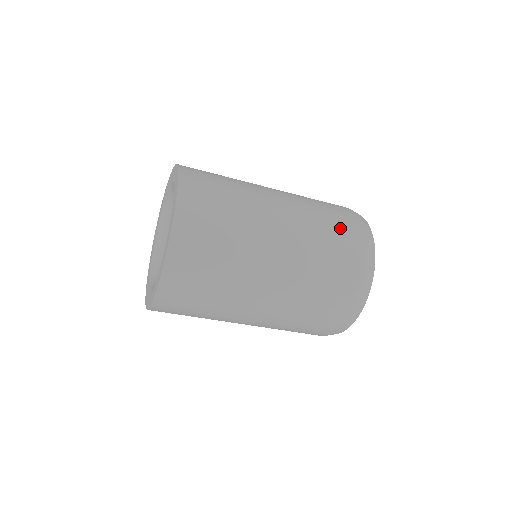
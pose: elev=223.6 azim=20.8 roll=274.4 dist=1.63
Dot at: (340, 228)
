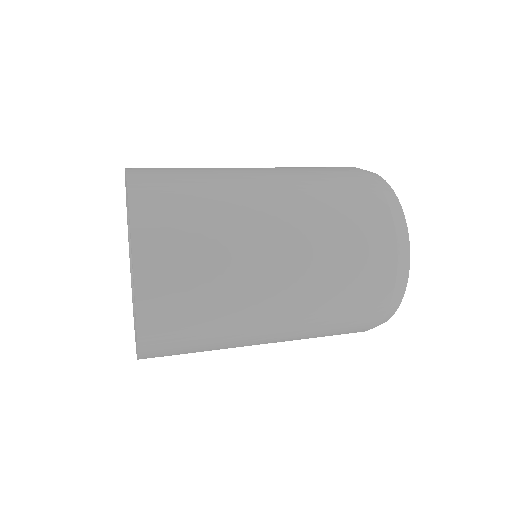
Dot at: (357, 209)
